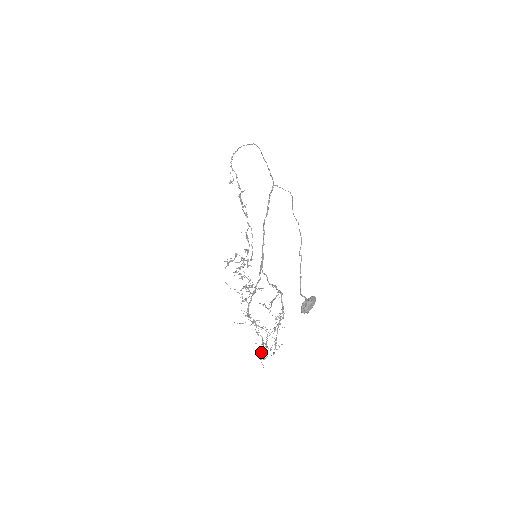
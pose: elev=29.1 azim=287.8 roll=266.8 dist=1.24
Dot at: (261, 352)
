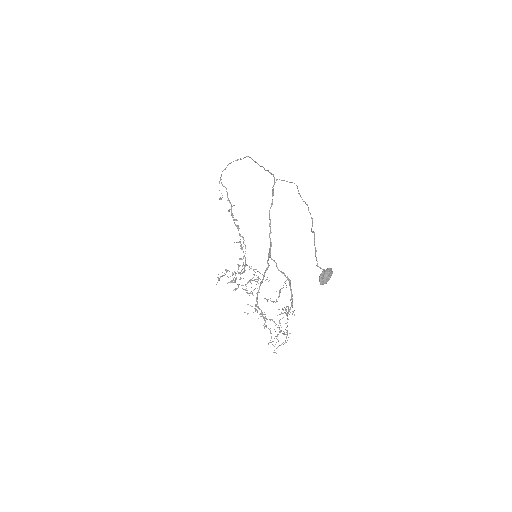
Dot at: (274, 338)
